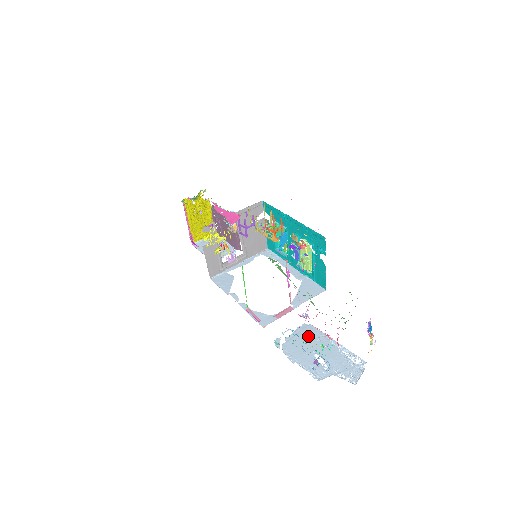
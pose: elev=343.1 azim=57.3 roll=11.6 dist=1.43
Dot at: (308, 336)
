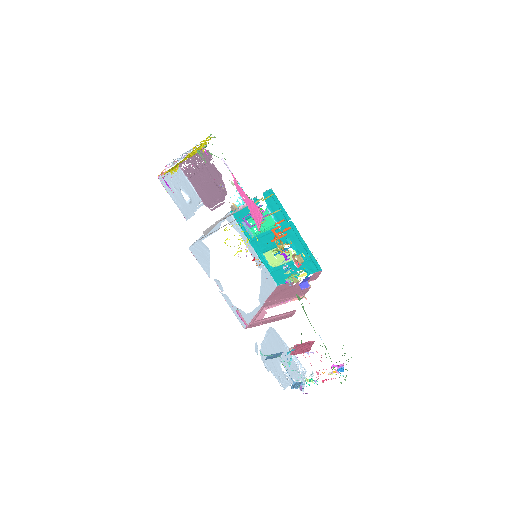
Dot at: (275, 342)
